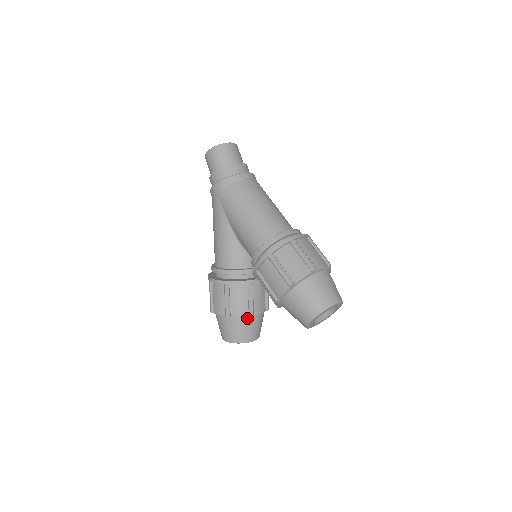
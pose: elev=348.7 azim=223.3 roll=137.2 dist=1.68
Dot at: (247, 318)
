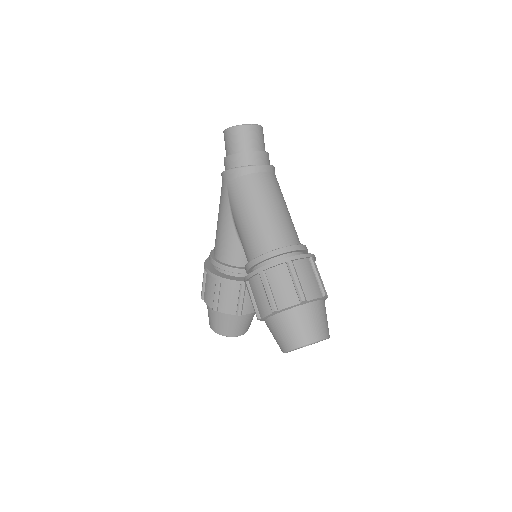
Dot at: (235, 315)
